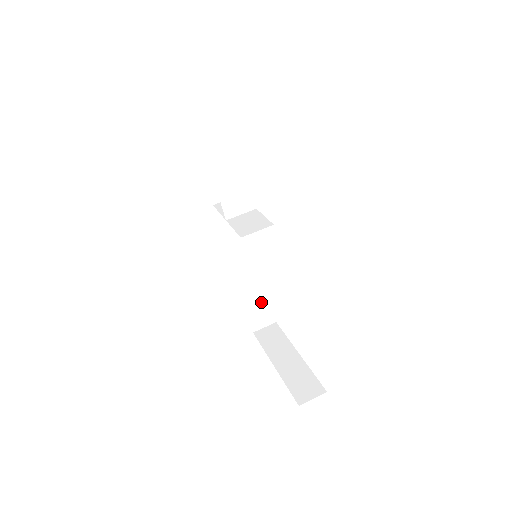
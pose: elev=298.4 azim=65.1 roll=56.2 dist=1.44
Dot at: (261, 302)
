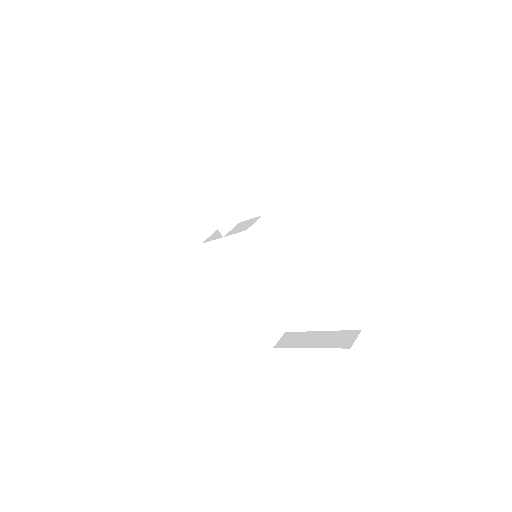
Dot at: (267, 317)
